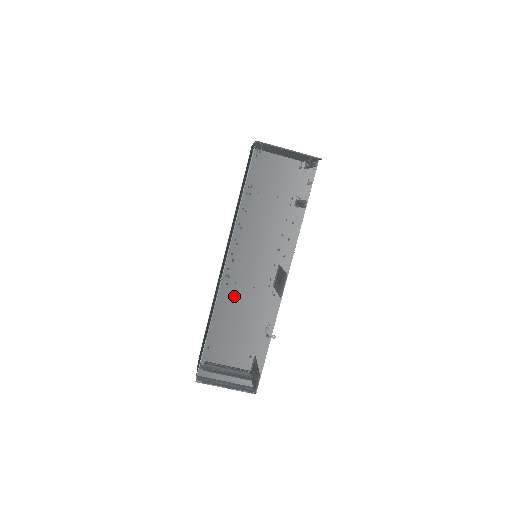
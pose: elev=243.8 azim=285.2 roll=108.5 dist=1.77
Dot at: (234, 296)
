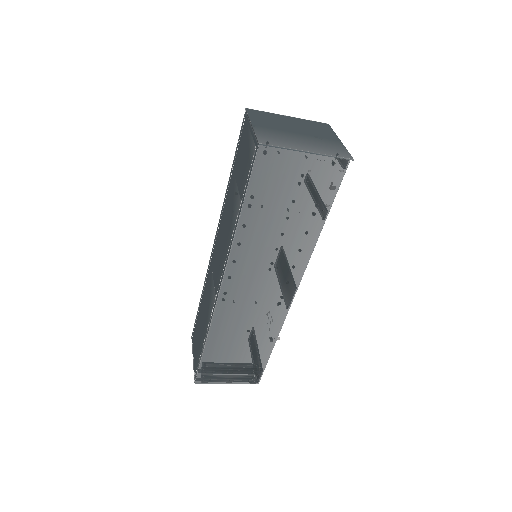
Dot at: (233, 314)
